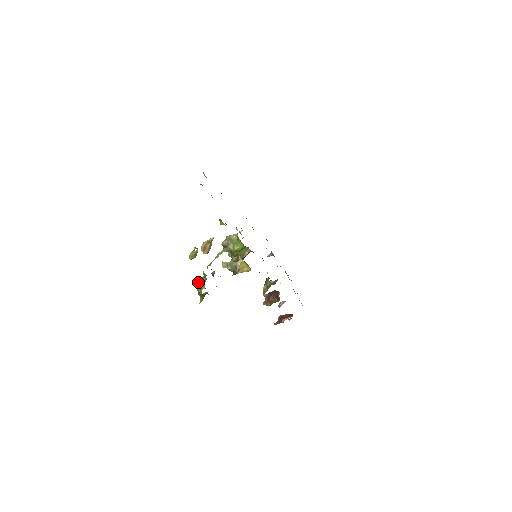
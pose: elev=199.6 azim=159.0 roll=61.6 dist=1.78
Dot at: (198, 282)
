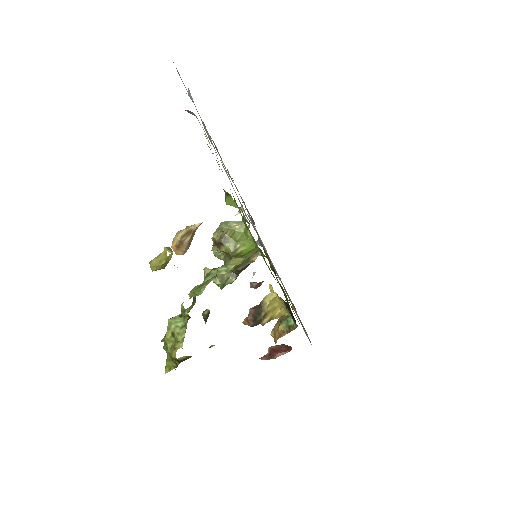
Dot at: (167, 326)
